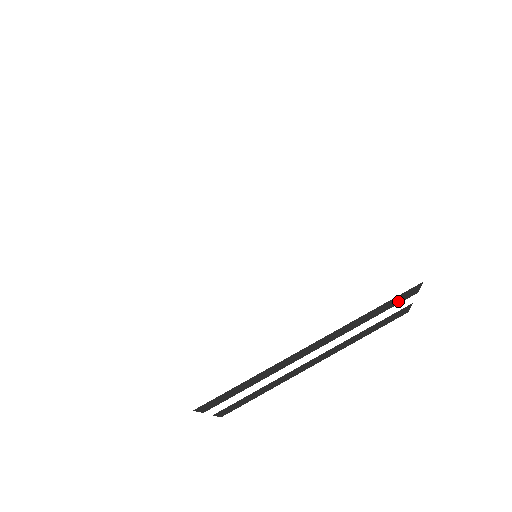
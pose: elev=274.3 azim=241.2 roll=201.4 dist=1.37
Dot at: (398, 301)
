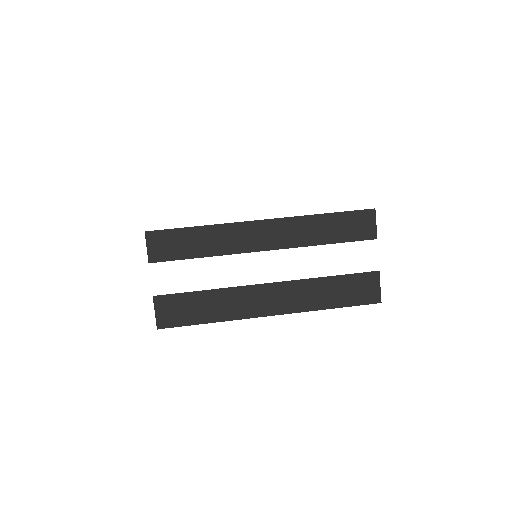
Dot at: (354, 232)
